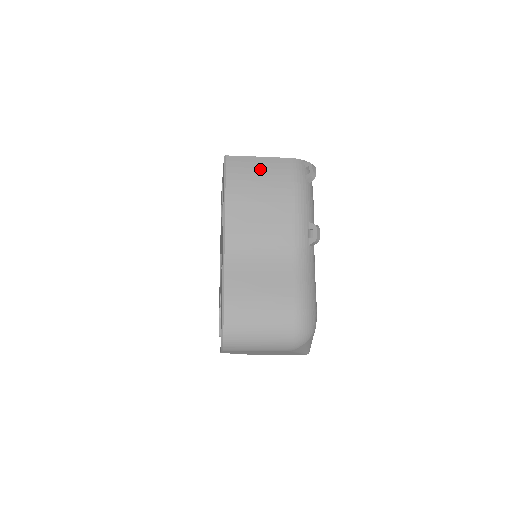
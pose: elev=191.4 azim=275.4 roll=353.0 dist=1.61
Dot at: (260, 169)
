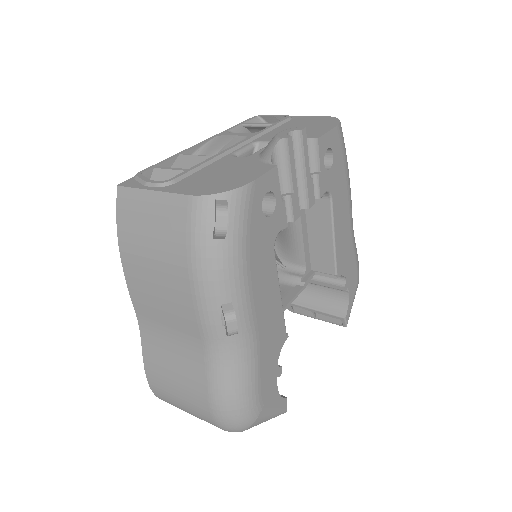
Dot at: (151, 216)
